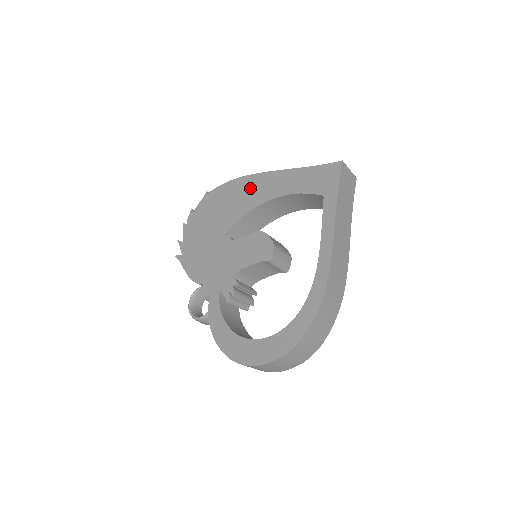
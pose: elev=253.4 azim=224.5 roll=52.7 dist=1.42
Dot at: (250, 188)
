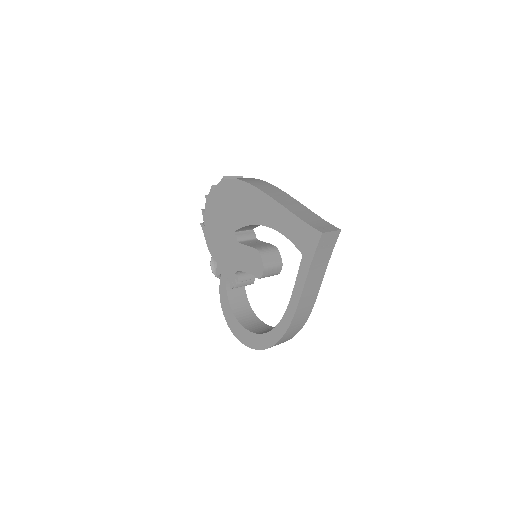
Dot at: (254, 202)
